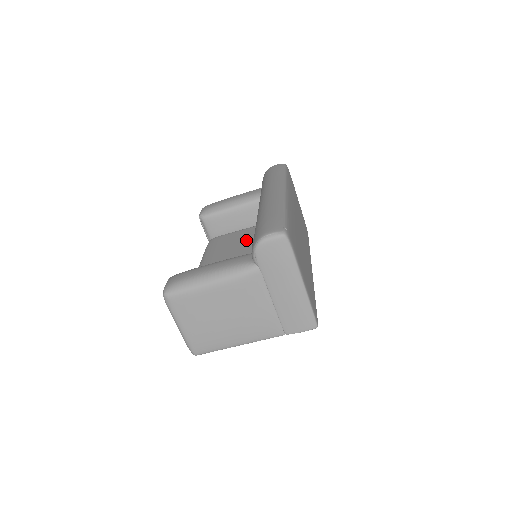
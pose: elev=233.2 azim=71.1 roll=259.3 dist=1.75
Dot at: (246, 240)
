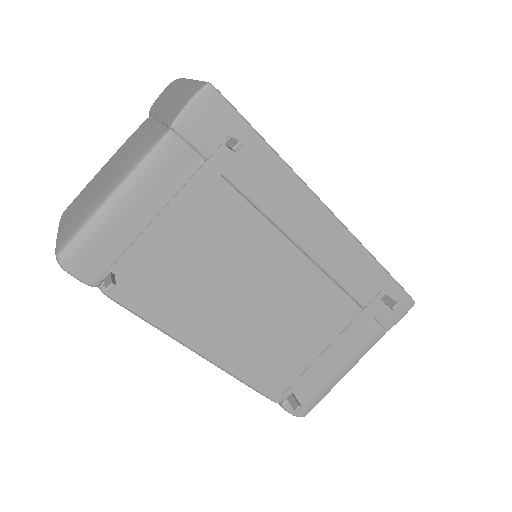
Dot at: occluded
